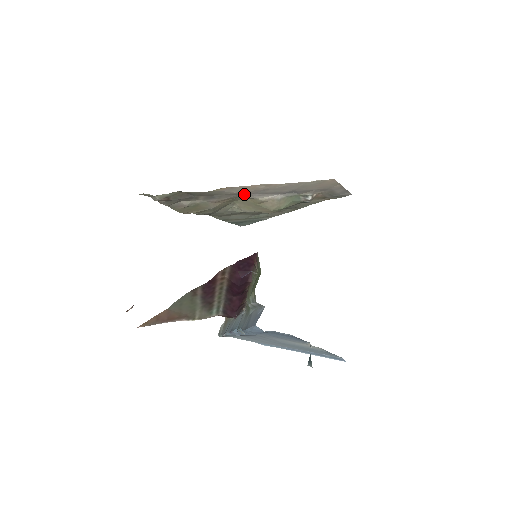
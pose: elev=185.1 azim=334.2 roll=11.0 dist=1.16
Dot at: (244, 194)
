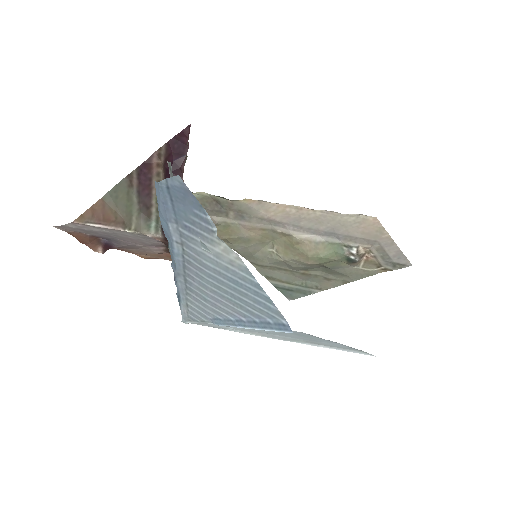
Dot at: (277, 223)
